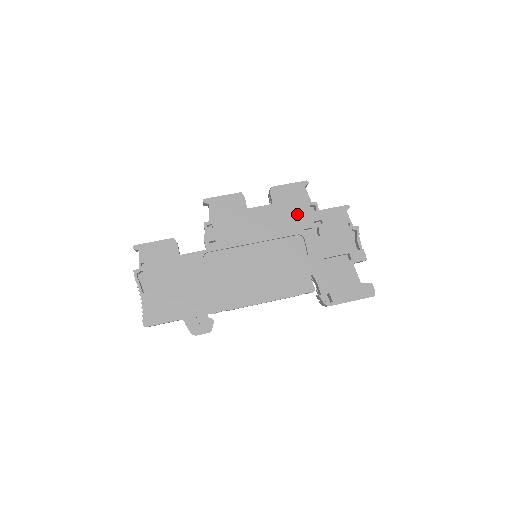
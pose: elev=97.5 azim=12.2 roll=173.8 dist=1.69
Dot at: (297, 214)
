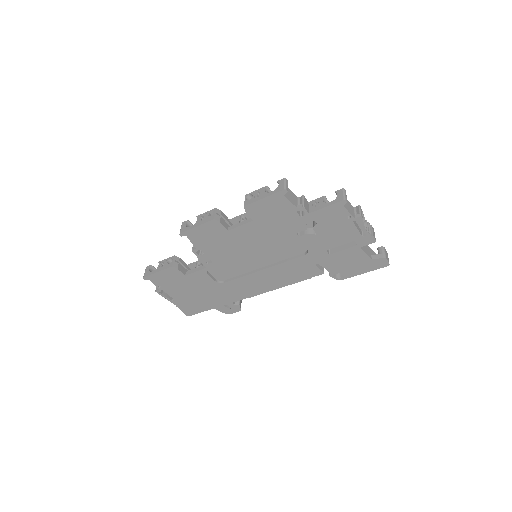
Dot at: (284, 223)
